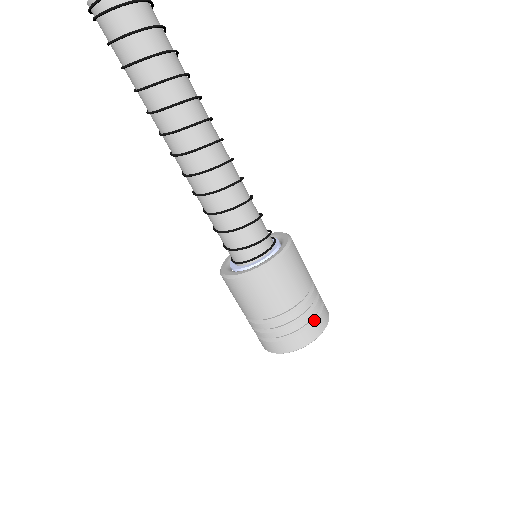
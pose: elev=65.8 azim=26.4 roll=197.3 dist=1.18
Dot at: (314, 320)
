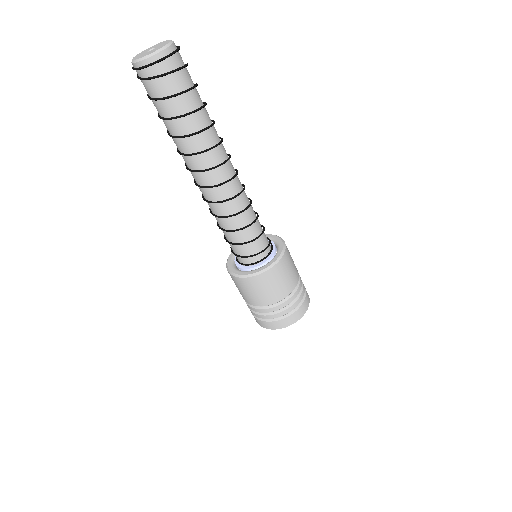
Dot at: (281, 318)
